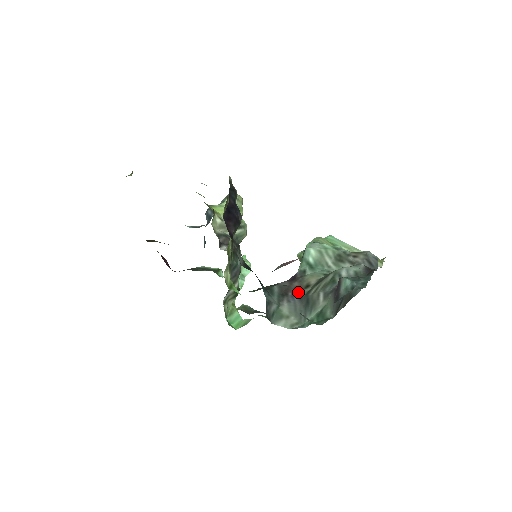
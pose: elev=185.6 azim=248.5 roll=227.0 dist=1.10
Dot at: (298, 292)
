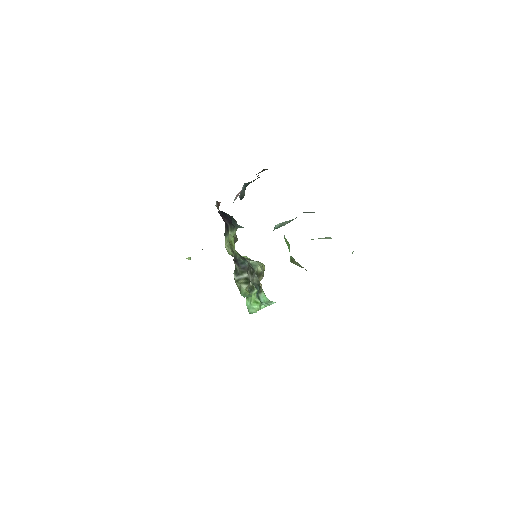
Dot at: occluded
